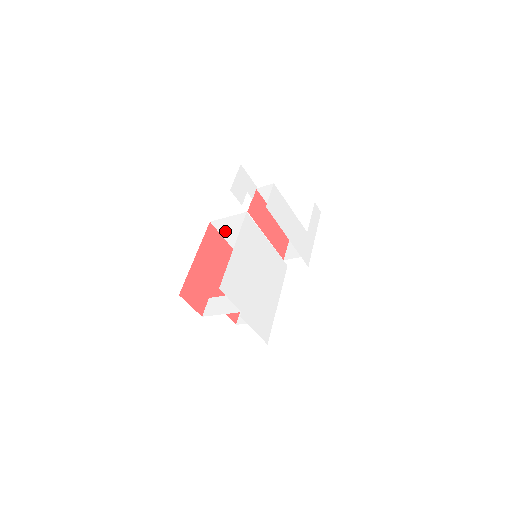
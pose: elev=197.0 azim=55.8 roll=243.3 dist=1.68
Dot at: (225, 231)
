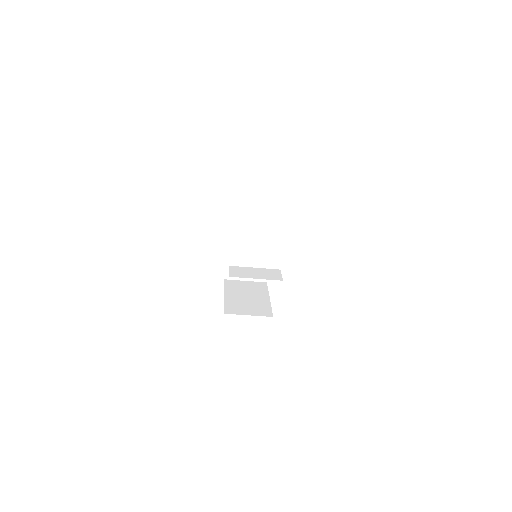
Dot at: (237, 220)
